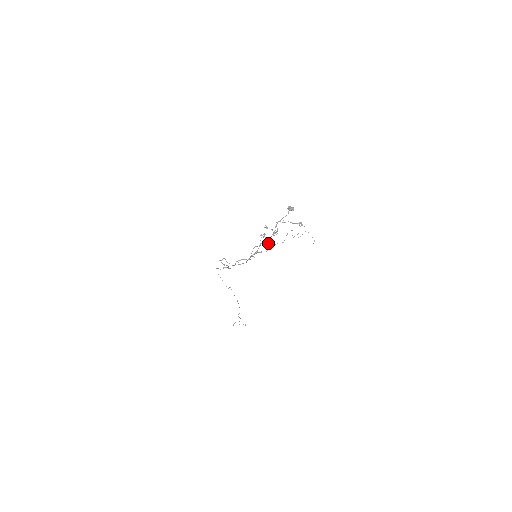
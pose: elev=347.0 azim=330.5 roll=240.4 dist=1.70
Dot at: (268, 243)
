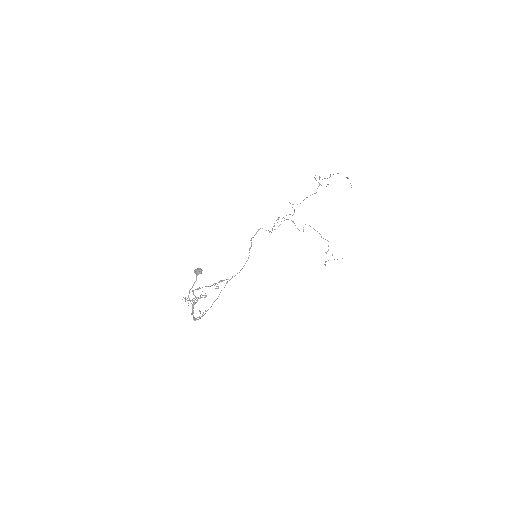
Dot at: occluded
